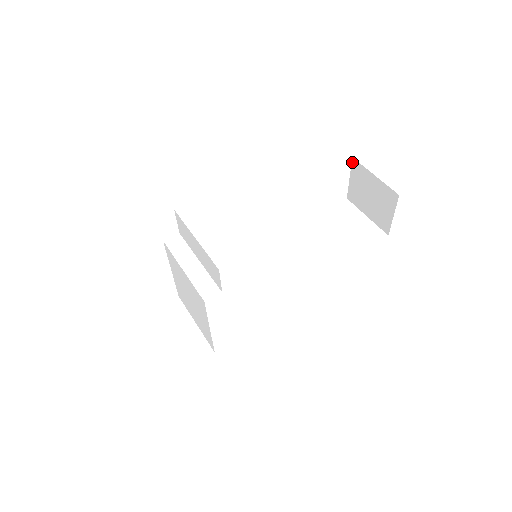
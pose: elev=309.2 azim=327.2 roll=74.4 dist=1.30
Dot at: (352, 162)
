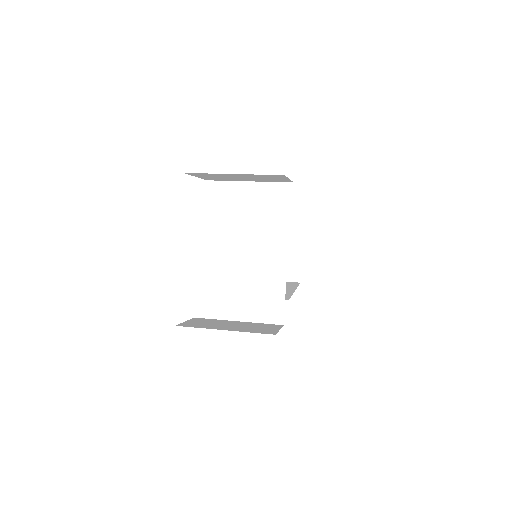
Dot at: occluded
